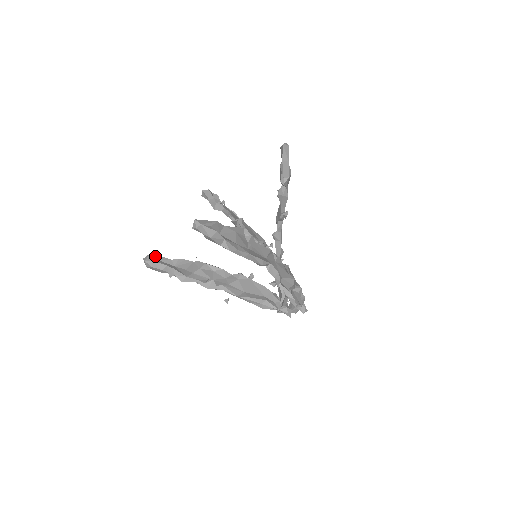
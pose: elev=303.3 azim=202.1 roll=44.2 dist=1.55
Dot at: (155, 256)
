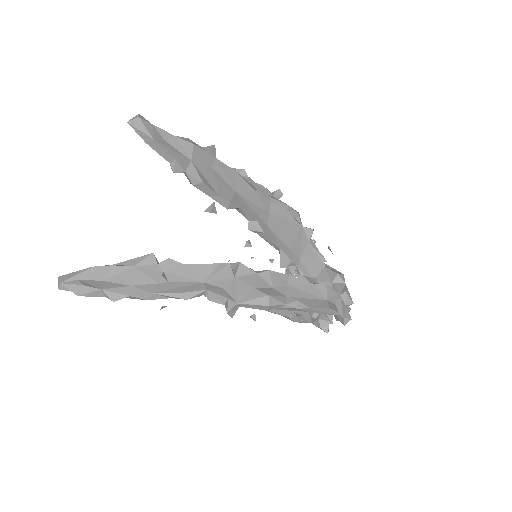
Dot at: occluded
